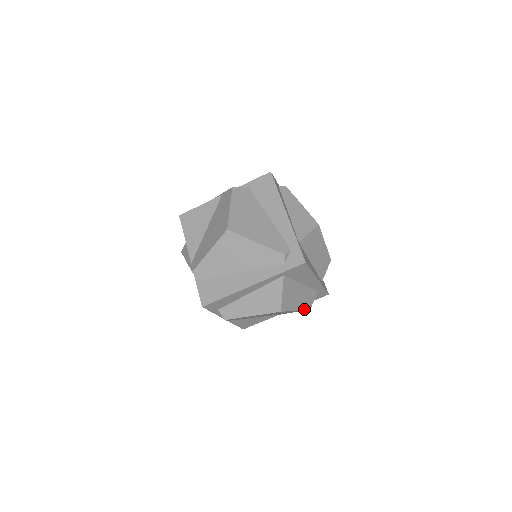
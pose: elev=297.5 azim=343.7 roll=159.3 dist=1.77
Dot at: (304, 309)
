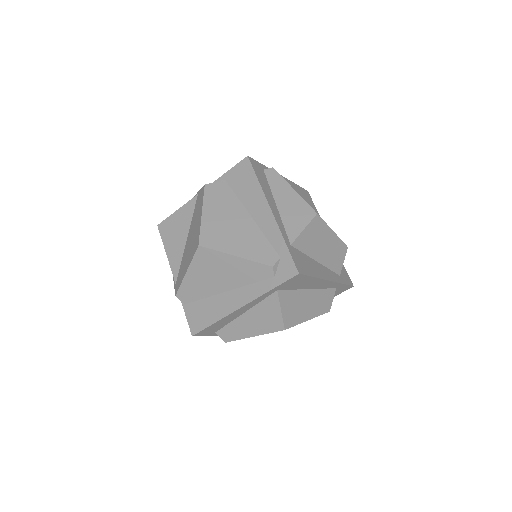
Dot at: (320, 314)
